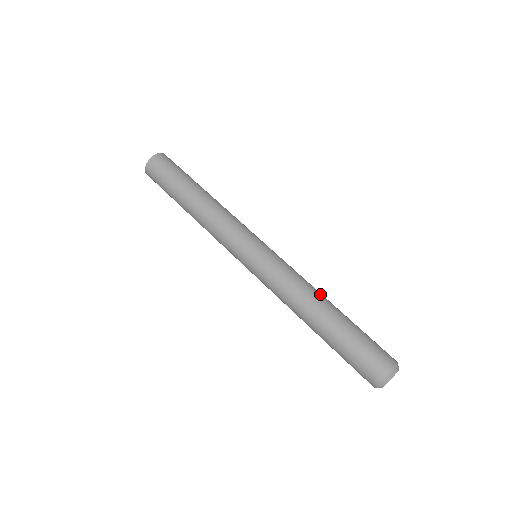
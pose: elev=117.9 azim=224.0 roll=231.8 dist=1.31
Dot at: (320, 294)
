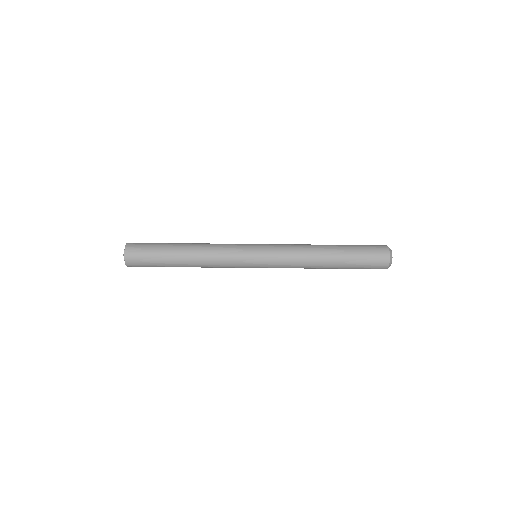
Dot at: (317, 254)
